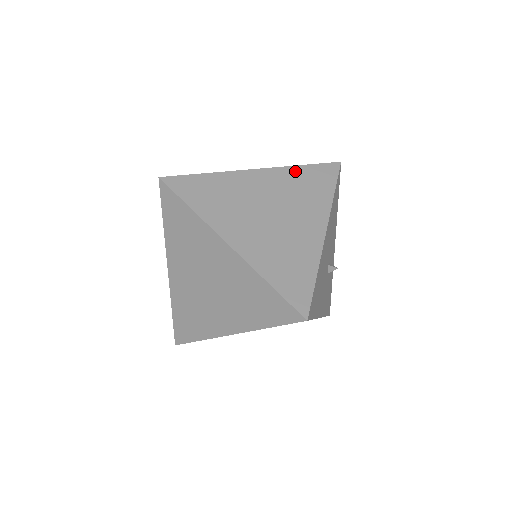
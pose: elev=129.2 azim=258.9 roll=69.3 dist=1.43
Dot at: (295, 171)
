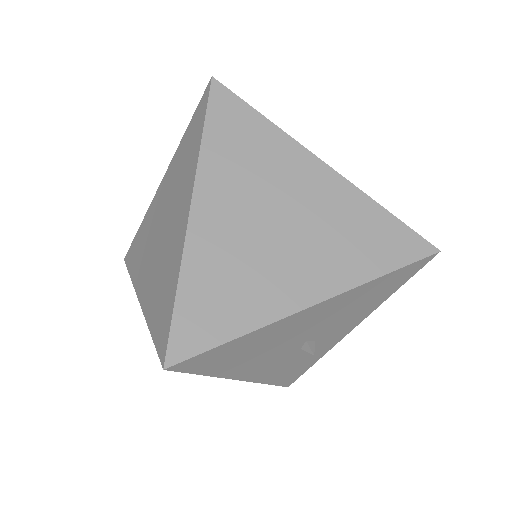
Dot at: (369, 208)
